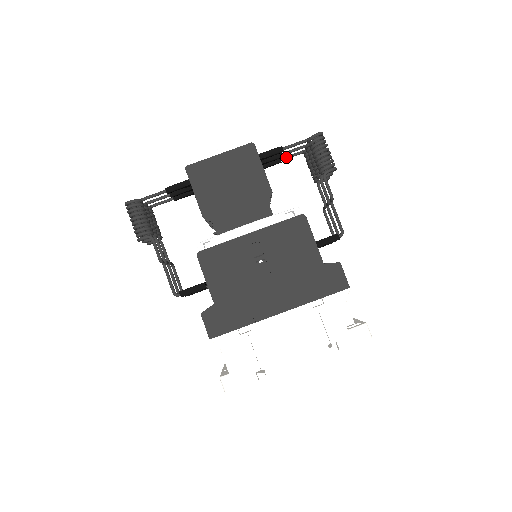
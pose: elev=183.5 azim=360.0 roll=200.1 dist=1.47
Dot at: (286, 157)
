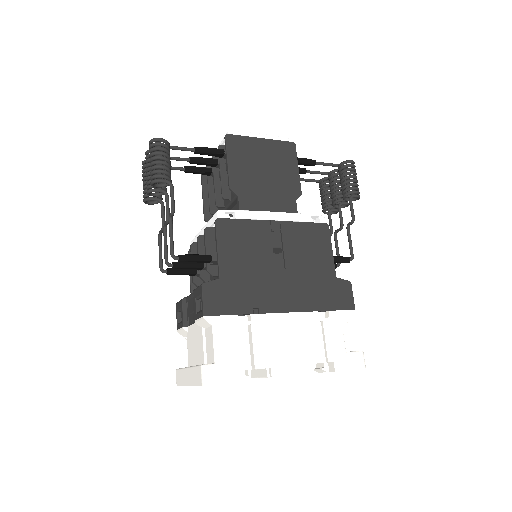
Dot at: (302, 179)
